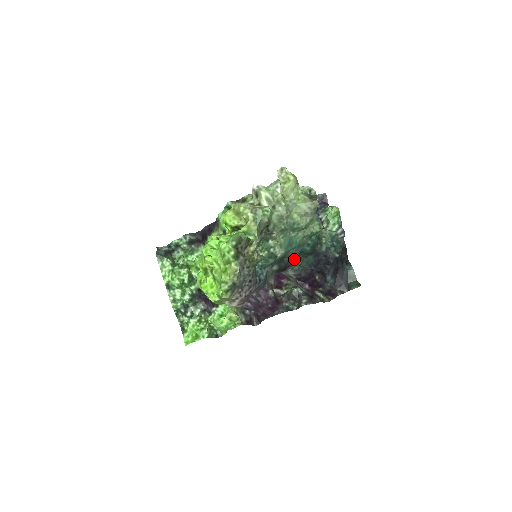
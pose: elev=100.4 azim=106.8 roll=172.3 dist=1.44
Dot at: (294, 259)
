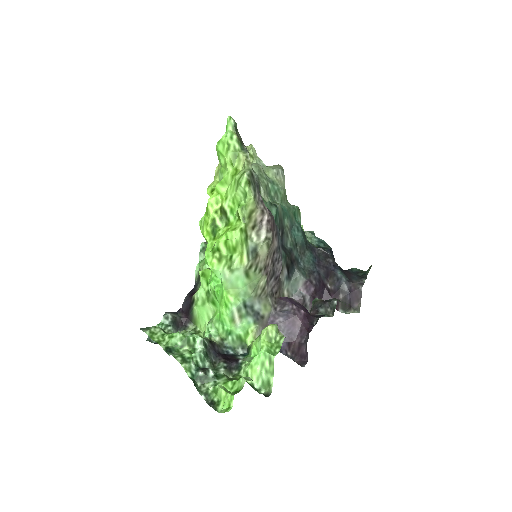
Dot at: (294, 252)
